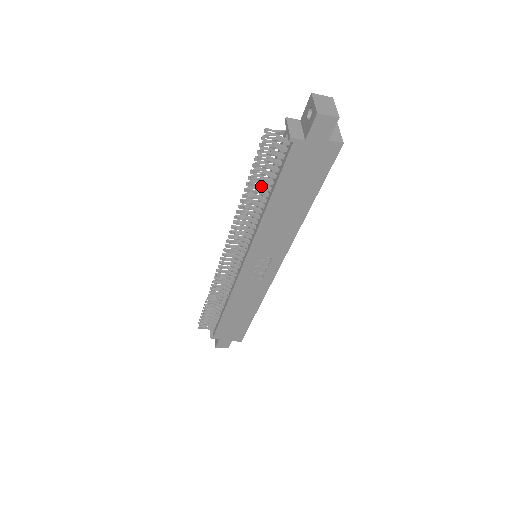
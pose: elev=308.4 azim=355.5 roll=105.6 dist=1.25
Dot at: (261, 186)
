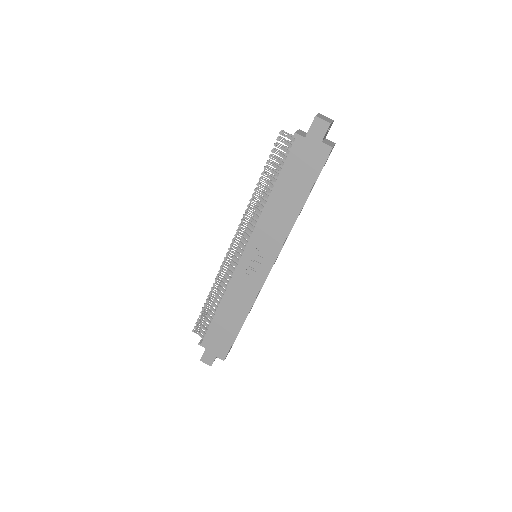
Dot at: (270, 178)
